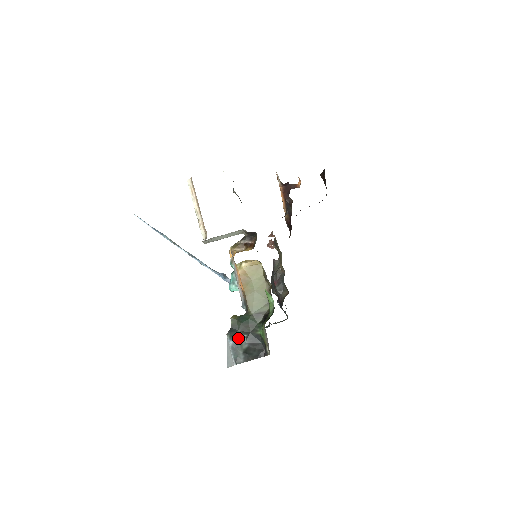
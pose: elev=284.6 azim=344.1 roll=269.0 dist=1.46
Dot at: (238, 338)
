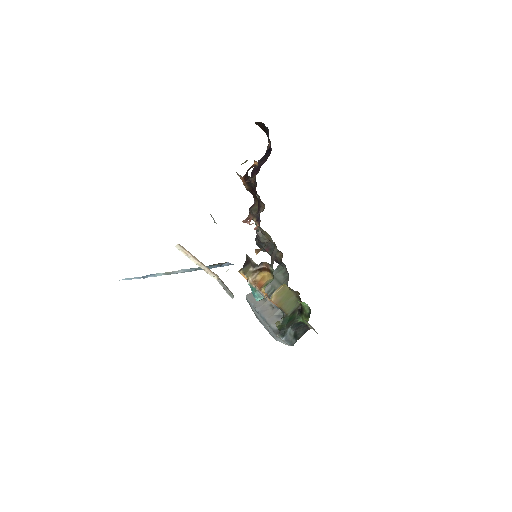
Dot at: (286, 333)
